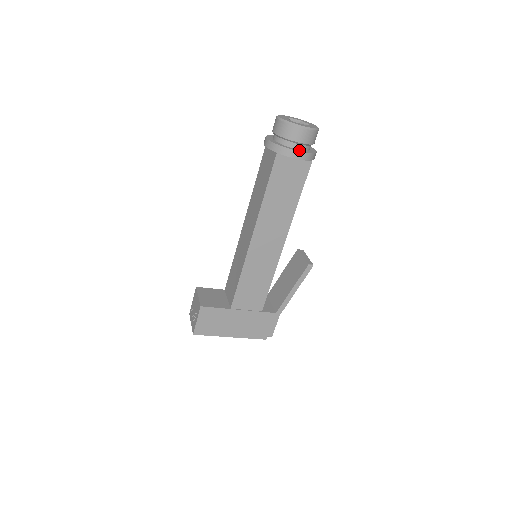
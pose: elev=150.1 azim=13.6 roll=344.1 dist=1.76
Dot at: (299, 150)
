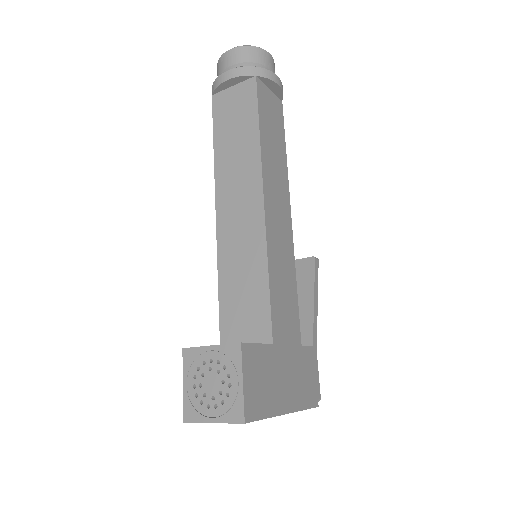
Dot at: occluded
